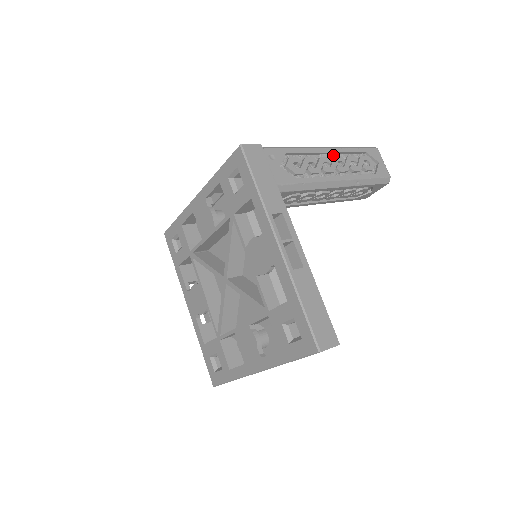
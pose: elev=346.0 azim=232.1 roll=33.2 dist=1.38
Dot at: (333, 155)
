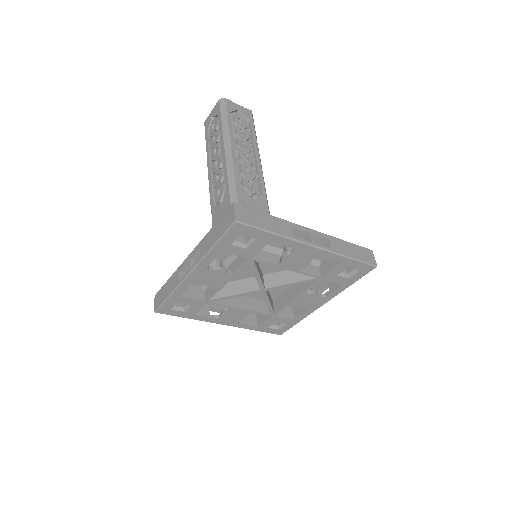
Dot at: (234, 144)
